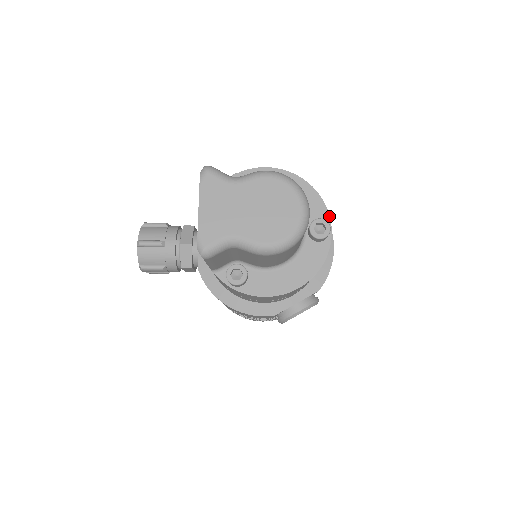
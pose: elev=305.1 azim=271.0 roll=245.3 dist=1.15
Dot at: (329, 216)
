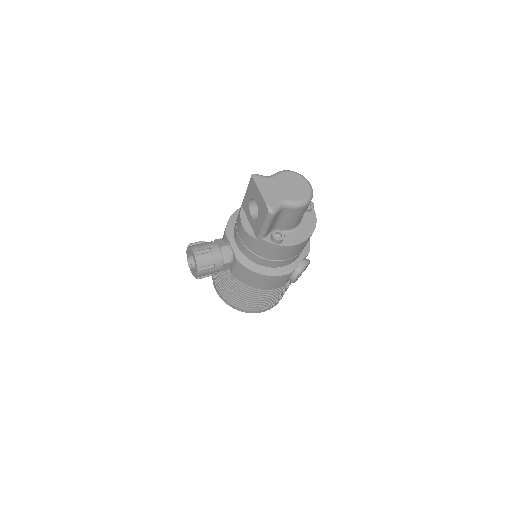
Dot at: occluded
